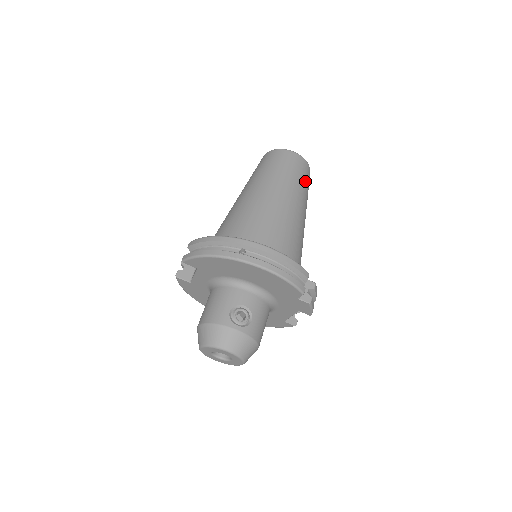
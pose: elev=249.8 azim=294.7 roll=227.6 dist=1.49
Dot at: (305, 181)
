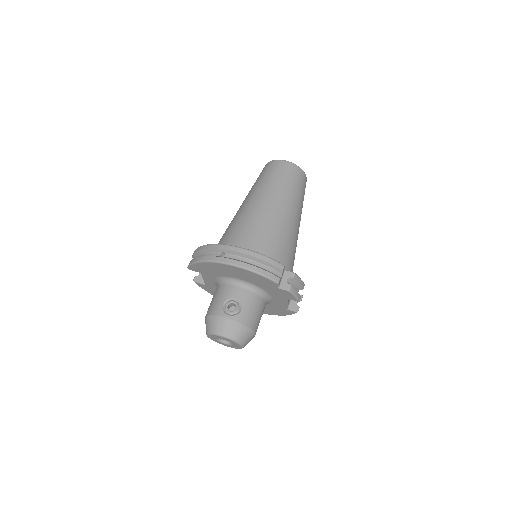
Dot at: (295, 184)
